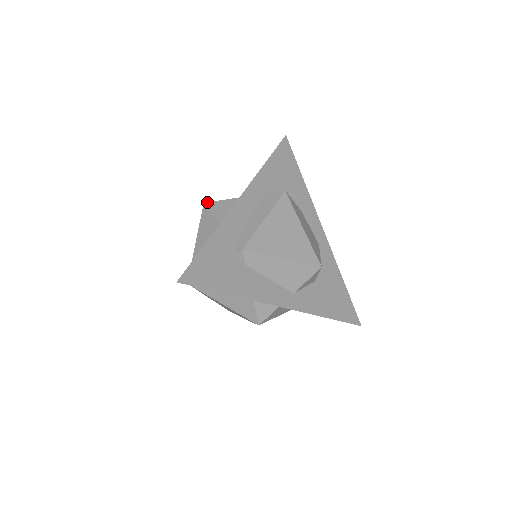
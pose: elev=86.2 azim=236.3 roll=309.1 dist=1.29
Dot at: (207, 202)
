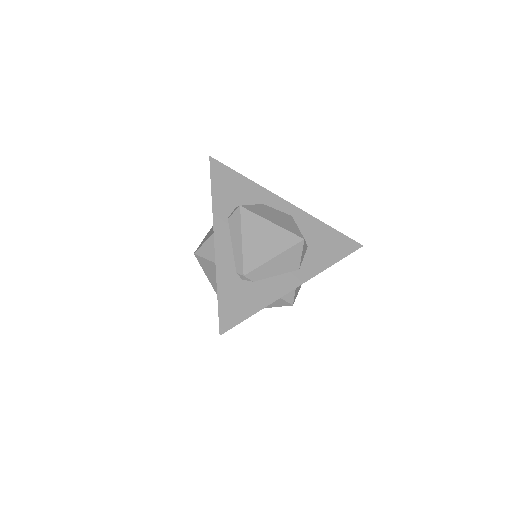
Dot at: (195, 252)
